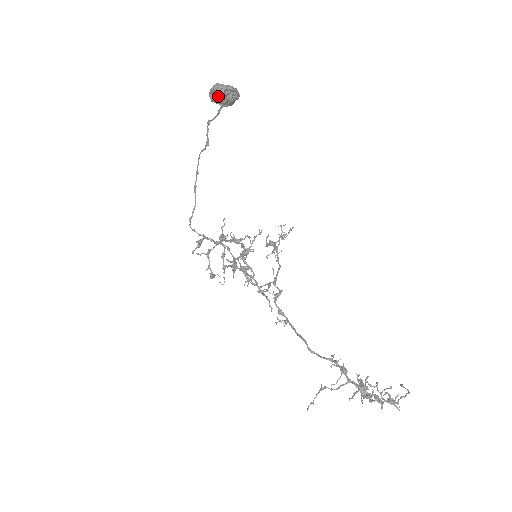
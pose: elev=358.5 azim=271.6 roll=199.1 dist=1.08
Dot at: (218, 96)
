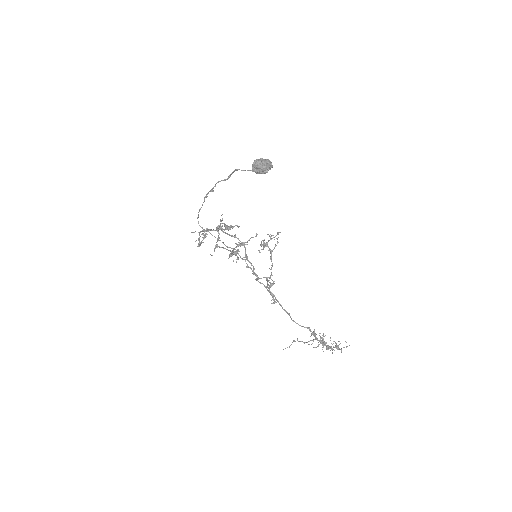
Dot at: (262, 173)
